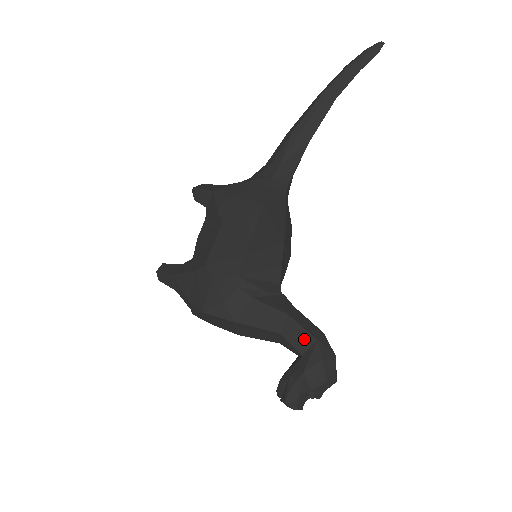
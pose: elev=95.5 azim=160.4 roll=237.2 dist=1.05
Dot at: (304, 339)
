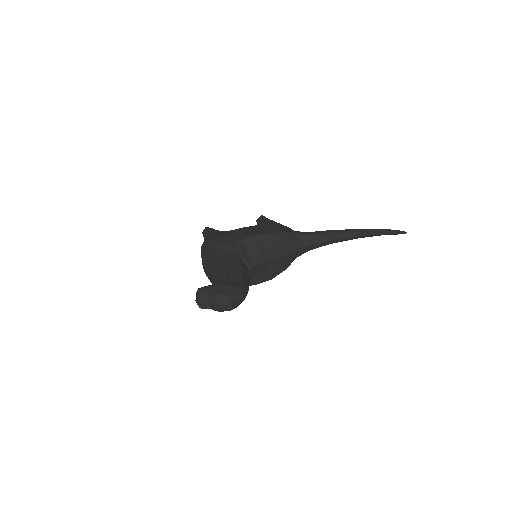
Dot at: (238, 279)
